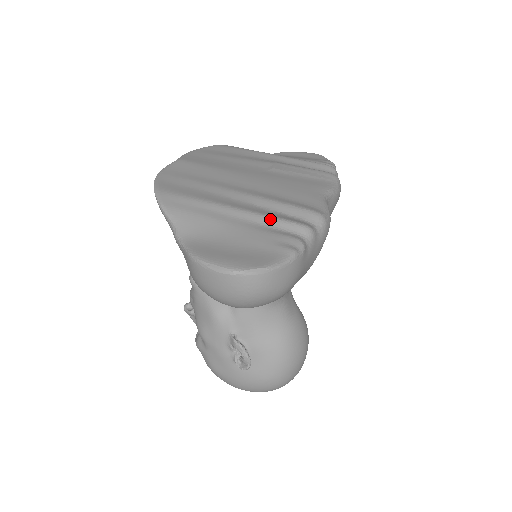
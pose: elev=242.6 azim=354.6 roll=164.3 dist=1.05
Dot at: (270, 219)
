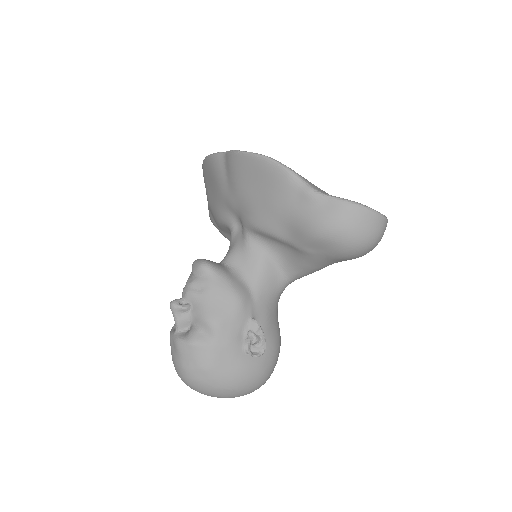
Dot at: occluded
